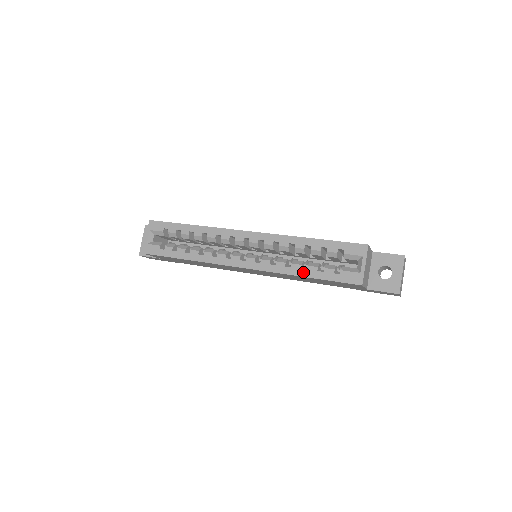
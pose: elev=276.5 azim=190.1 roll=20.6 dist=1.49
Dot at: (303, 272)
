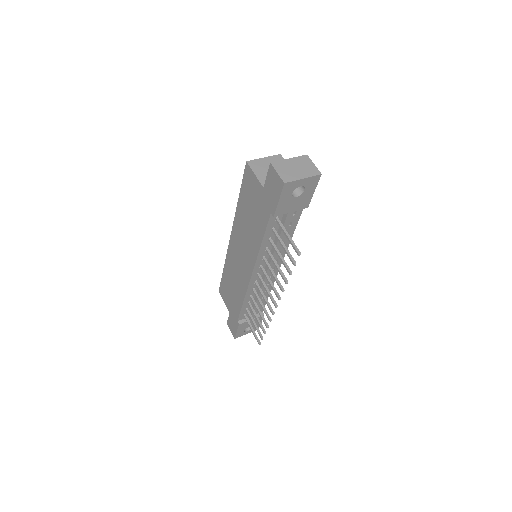
Dot at: occluded
